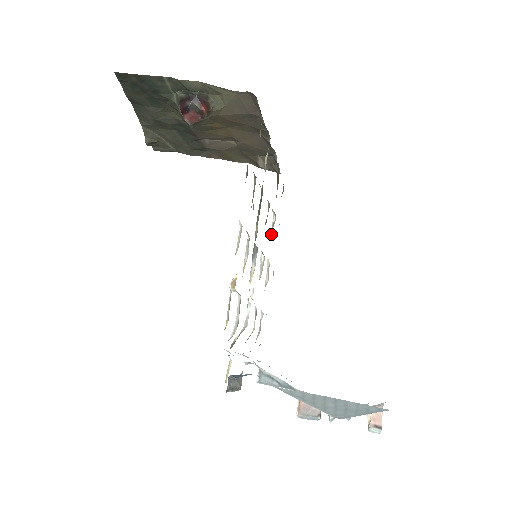
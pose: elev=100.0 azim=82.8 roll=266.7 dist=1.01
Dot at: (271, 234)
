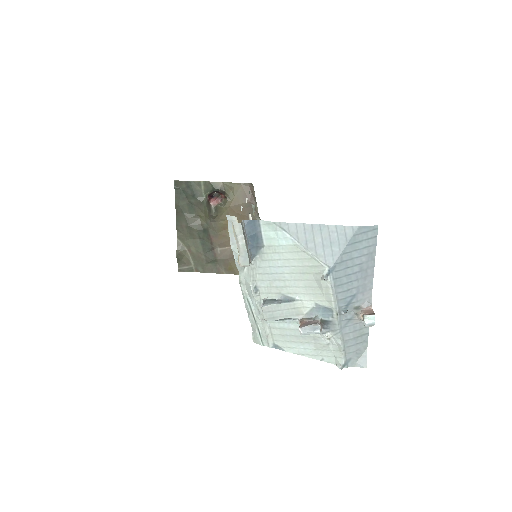
Dot at: occluded
